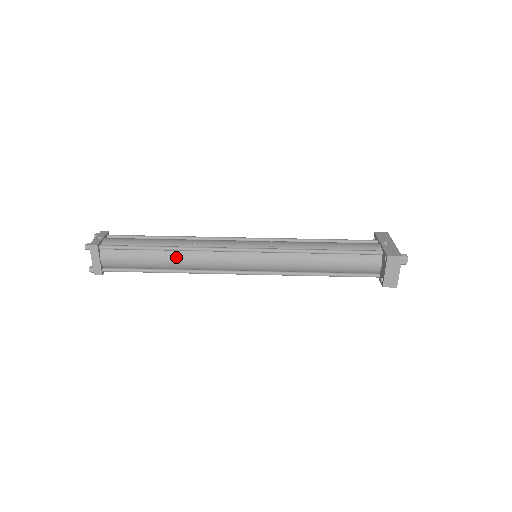
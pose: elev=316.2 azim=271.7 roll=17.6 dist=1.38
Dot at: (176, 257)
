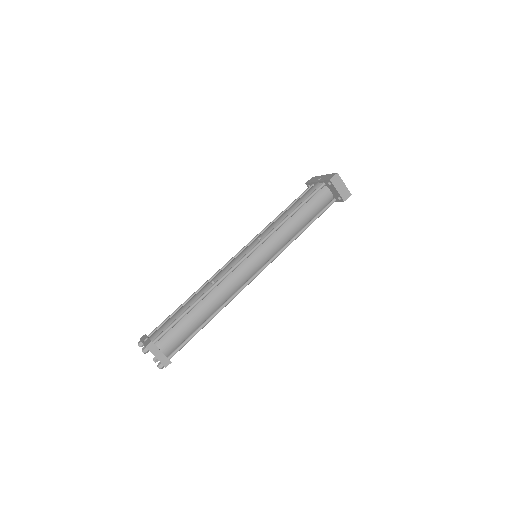
Dot at: (210, 300)
